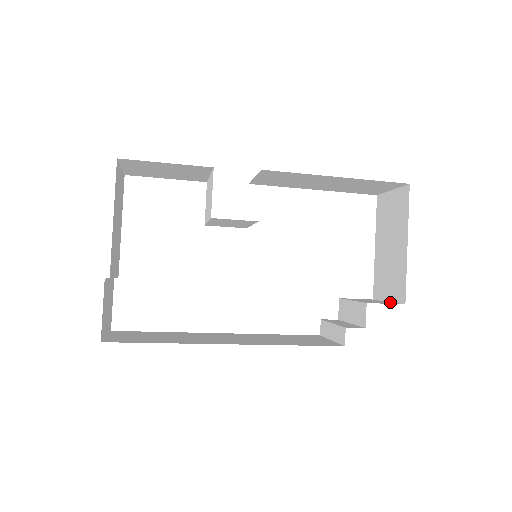
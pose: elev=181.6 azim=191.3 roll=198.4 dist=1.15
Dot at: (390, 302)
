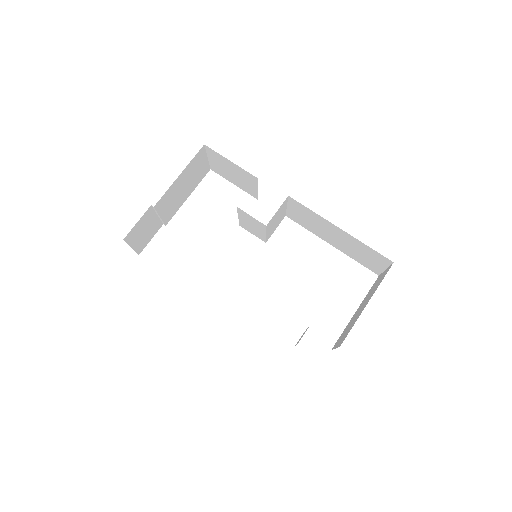
Dot at: occluded
